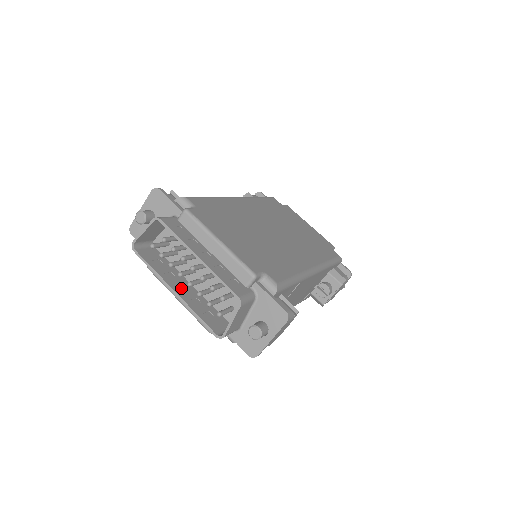
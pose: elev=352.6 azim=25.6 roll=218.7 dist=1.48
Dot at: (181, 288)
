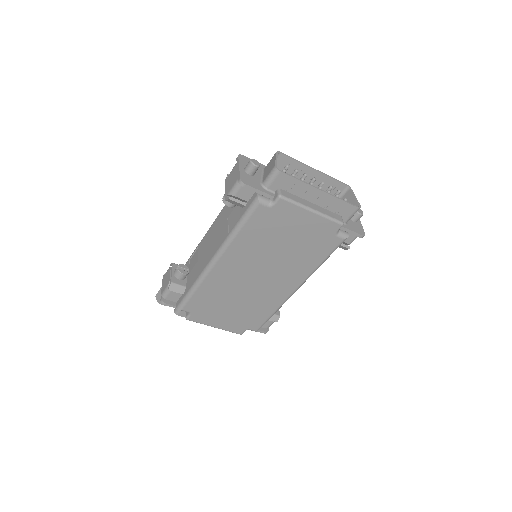
Dot at: (314, 196)
